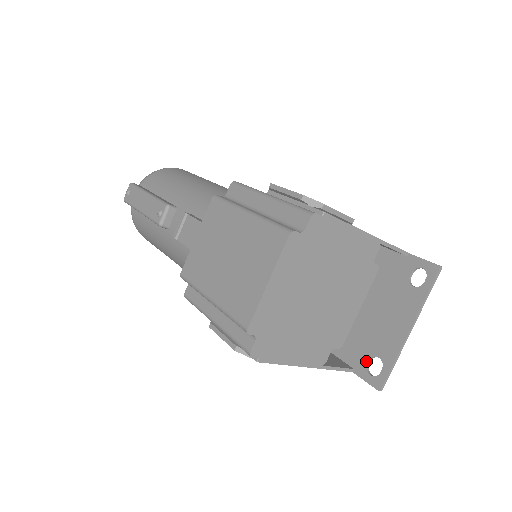
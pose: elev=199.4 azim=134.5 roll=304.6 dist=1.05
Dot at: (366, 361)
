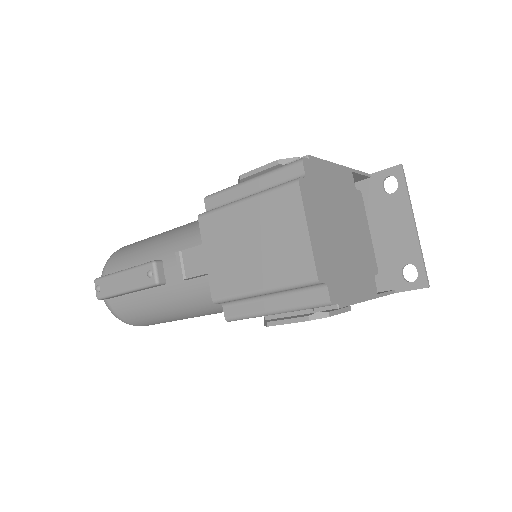
Dot at: (400, 275)
